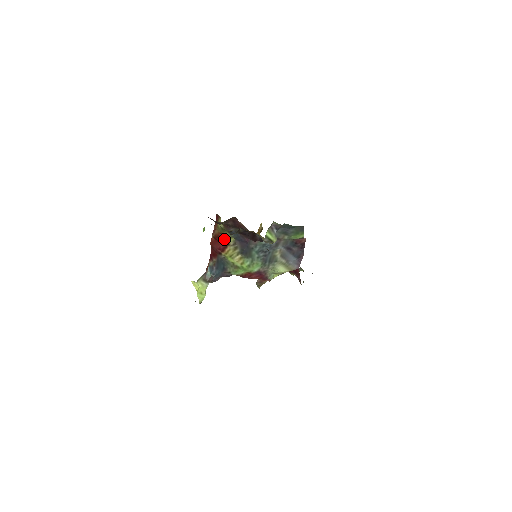
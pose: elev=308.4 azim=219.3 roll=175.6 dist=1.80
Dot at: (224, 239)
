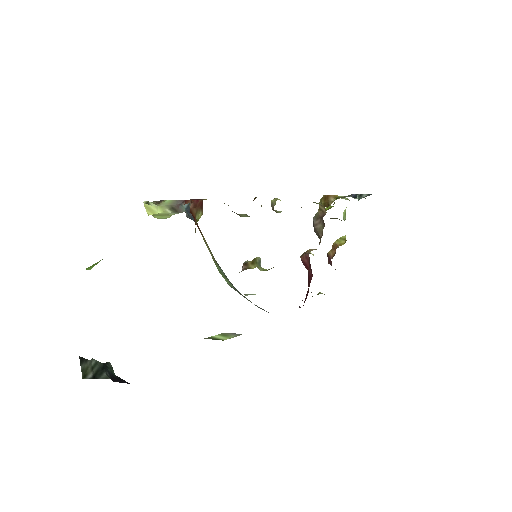
Dot at: occluded
